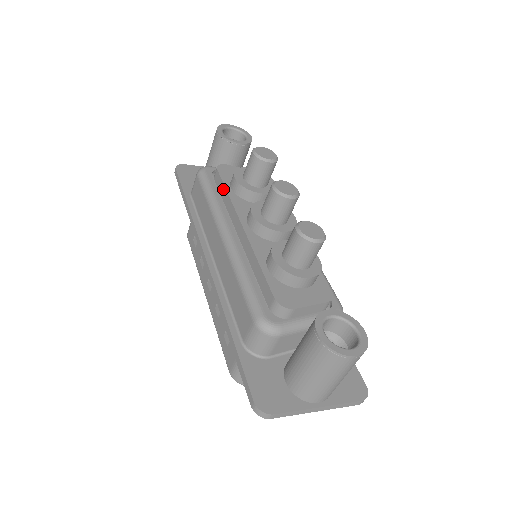
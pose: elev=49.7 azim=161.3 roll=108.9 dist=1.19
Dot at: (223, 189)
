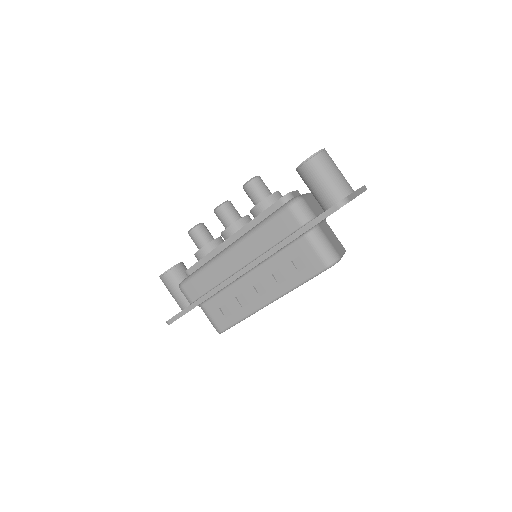
Dot at: (201, 262)
